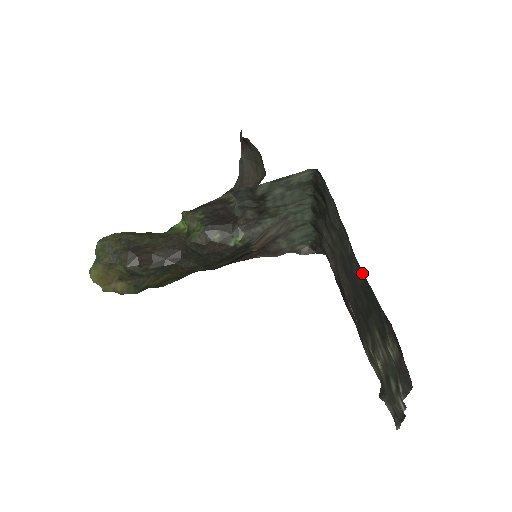
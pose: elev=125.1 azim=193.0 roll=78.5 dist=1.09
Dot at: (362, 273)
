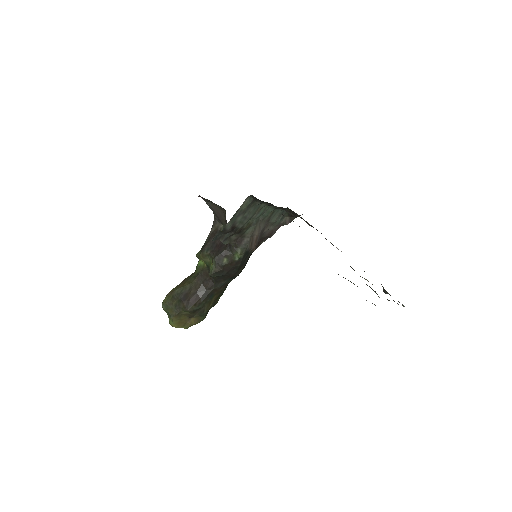
Dot at: occluded
